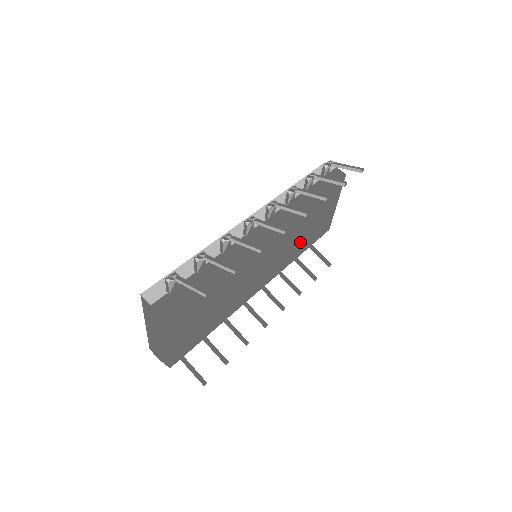
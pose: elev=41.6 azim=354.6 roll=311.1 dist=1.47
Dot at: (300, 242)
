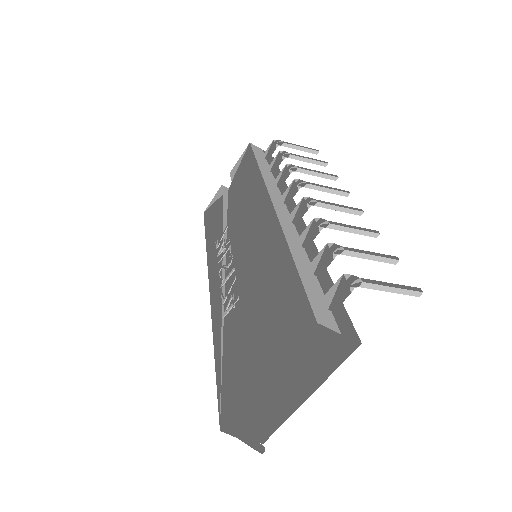
Dot at: occluded
